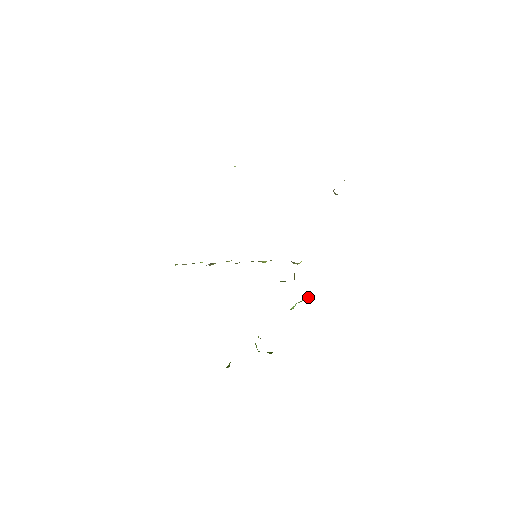
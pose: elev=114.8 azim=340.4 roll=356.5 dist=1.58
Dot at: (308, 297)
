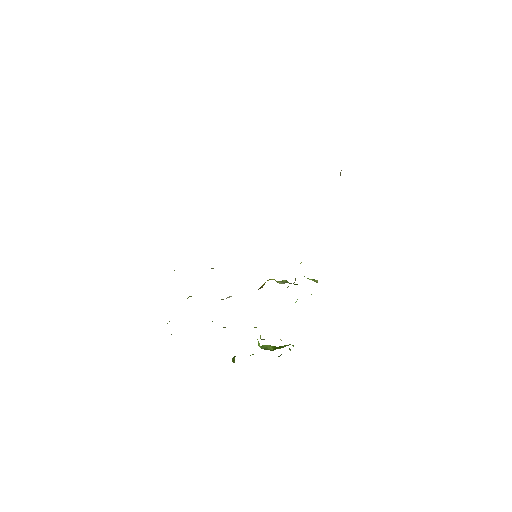
Dot at: occluded
